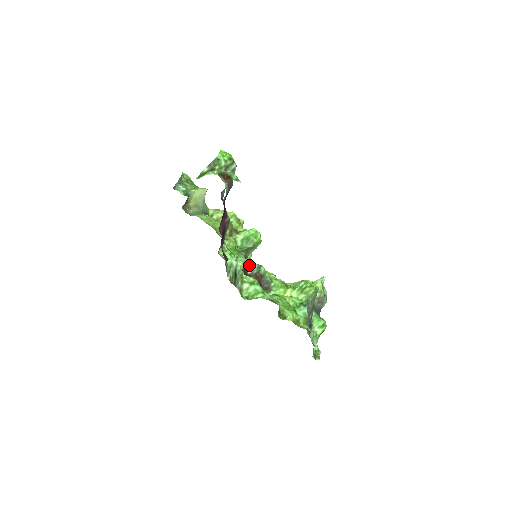
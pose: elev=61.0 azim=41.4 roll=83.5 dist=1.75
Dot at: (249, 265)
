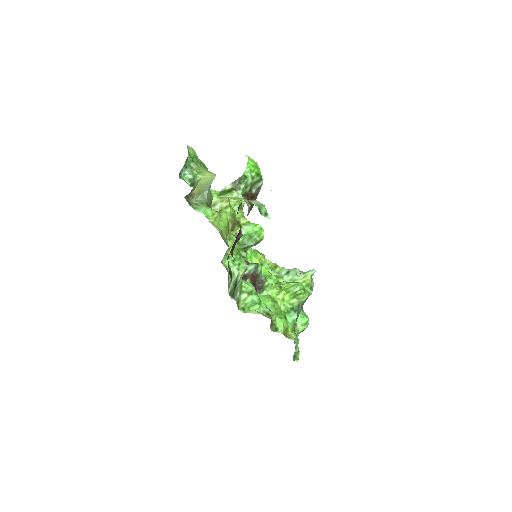
Dot at: (247, 264)
